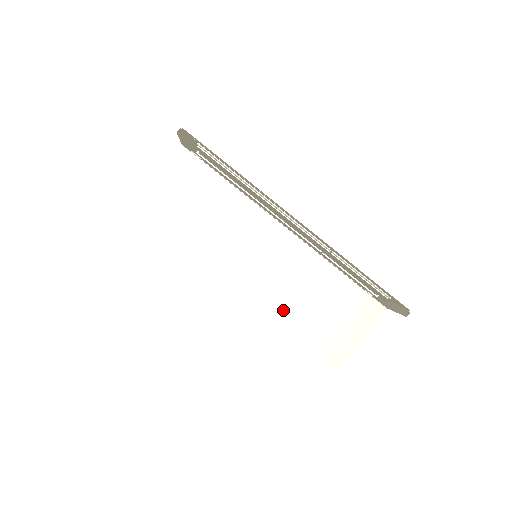
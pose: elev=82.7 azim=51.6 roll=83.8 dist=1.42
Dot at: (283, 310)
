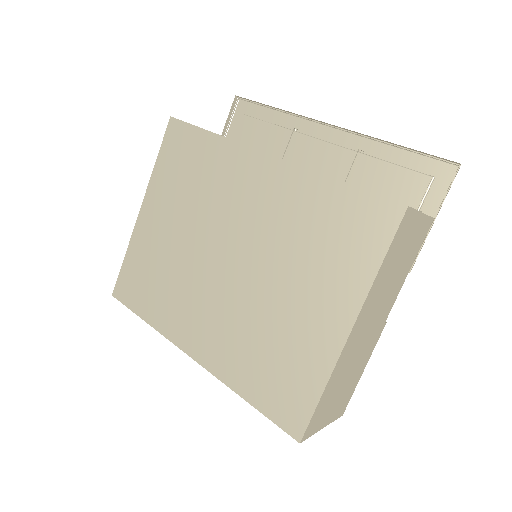
Dot at: occluded
